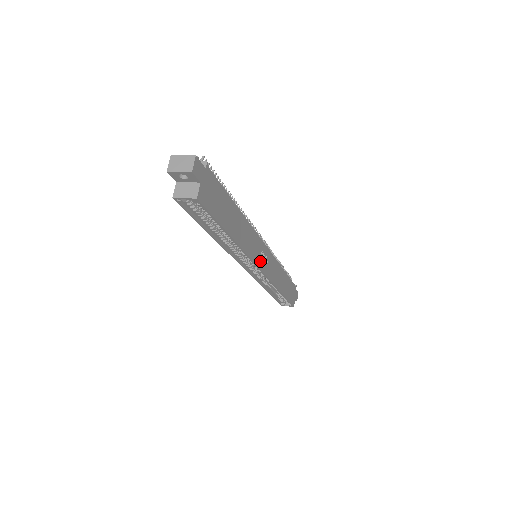
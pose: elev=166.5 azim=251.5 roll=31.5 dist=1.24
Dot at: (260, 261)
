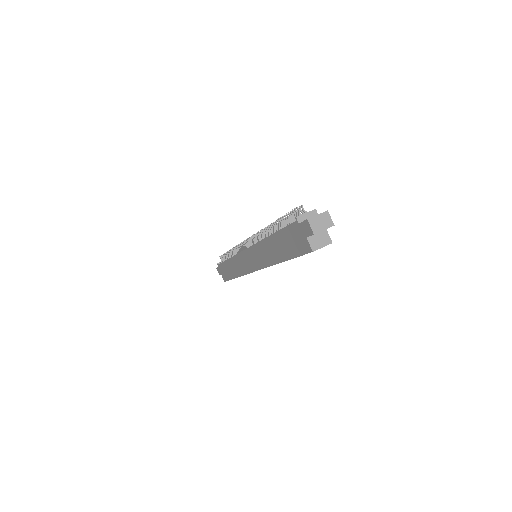
Dot at: occluded
